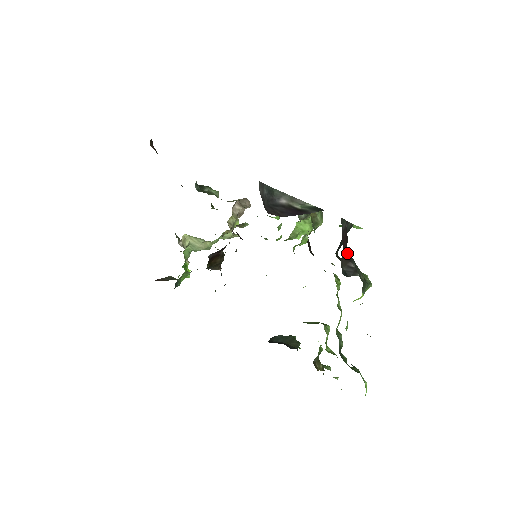
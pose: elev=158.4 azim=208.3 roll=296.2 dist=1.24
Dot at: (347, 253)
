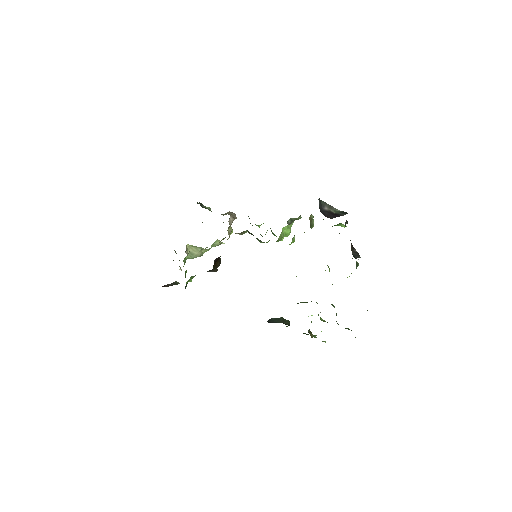
Dot at: (351, 243)
